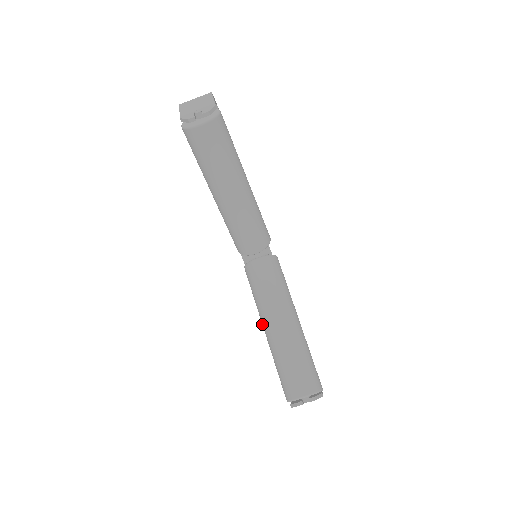
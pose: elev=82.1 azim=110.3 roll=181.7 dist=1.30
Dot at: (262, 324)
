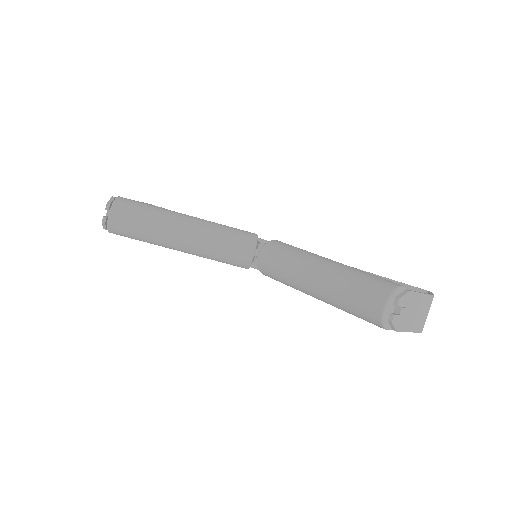
Dot at: occluded
